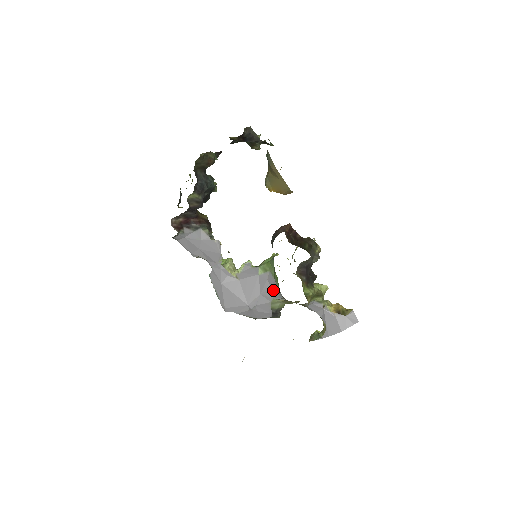
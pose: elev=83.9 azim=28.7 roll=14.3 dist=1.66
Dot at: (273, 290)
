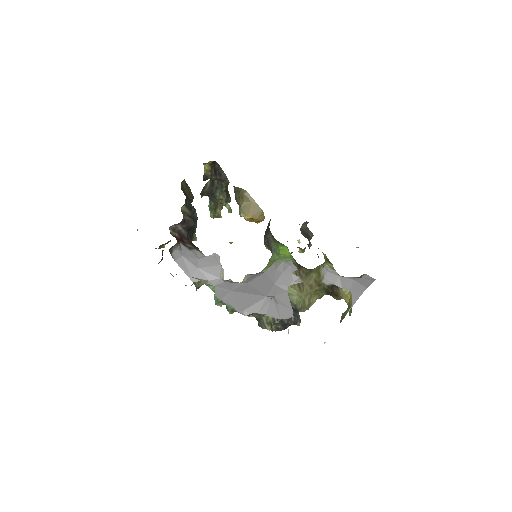
Dot at: (285, 275)
